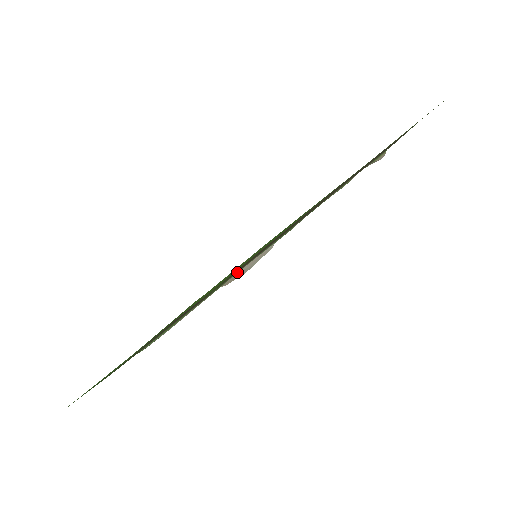
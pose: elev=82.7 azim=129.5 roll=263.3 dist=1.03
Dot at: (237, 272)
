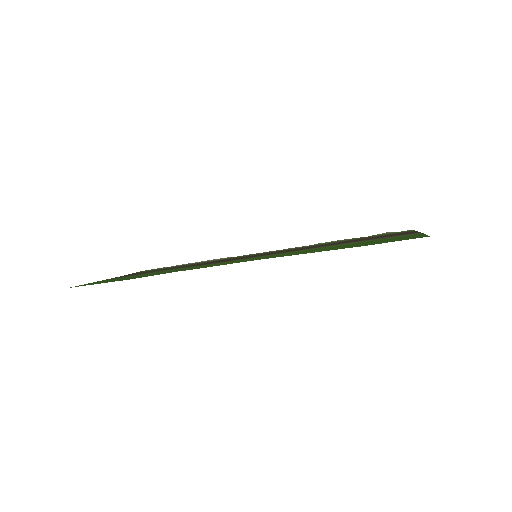
Dot at: occluded
